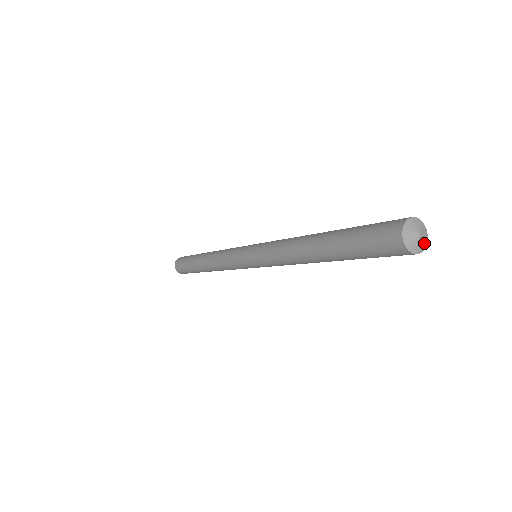
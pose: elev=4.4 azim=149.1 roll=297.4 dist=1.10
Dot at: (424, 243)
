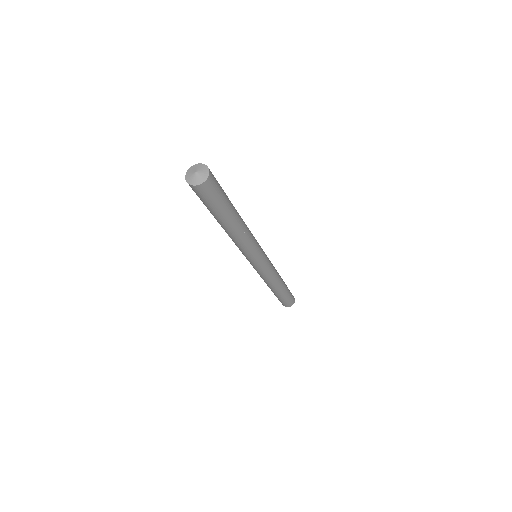
Dot at: (199, 181)
